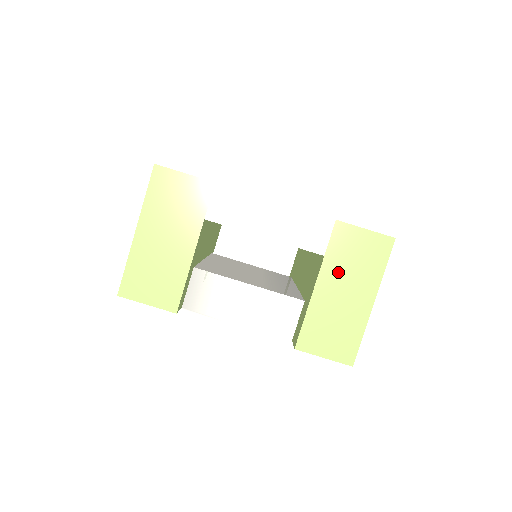
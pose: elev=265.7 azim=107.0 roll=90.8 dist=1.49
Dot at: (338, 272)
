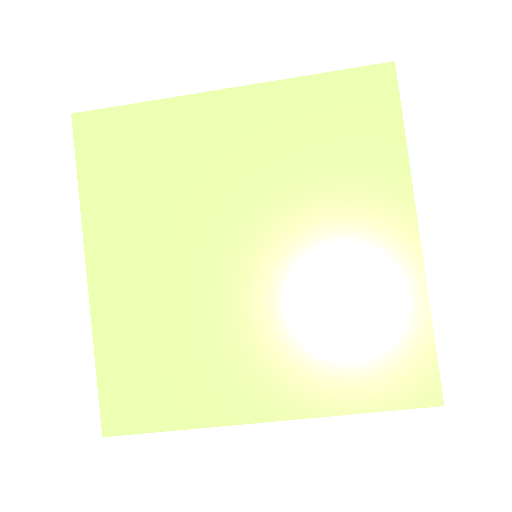
Dot at: occluded
